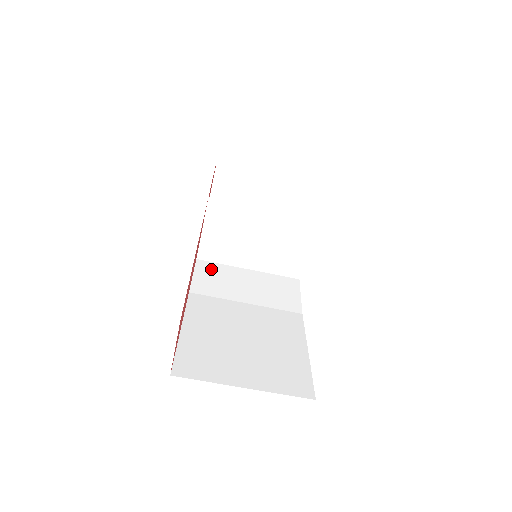
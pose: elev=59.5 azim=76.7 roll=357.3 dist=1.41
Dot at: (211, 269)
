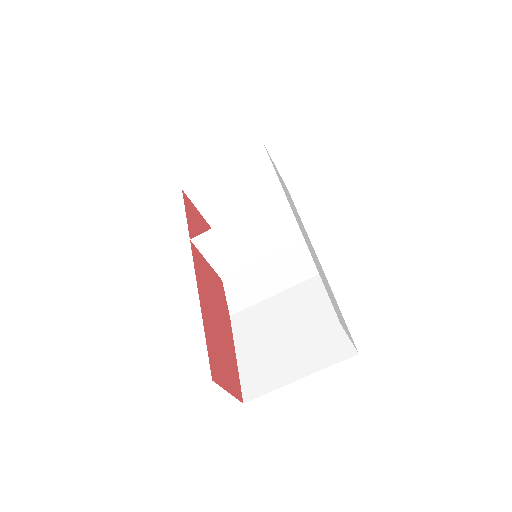
Dot at: (237, 282)
